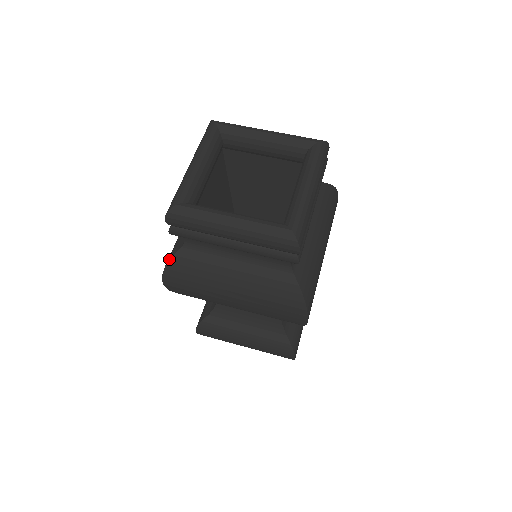
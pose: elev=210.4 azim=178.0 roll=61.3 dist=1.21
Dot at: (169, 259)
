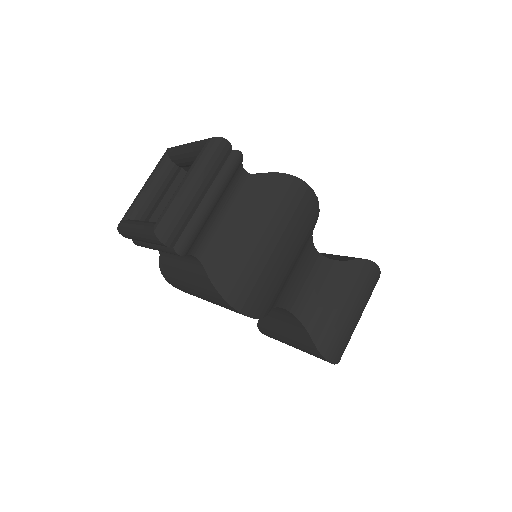
Dot at: (159, 266)
